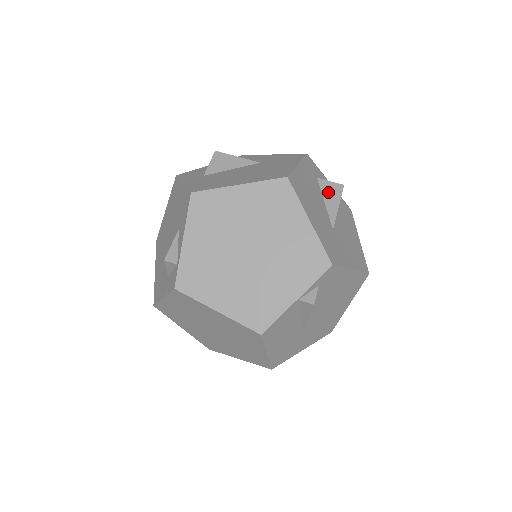
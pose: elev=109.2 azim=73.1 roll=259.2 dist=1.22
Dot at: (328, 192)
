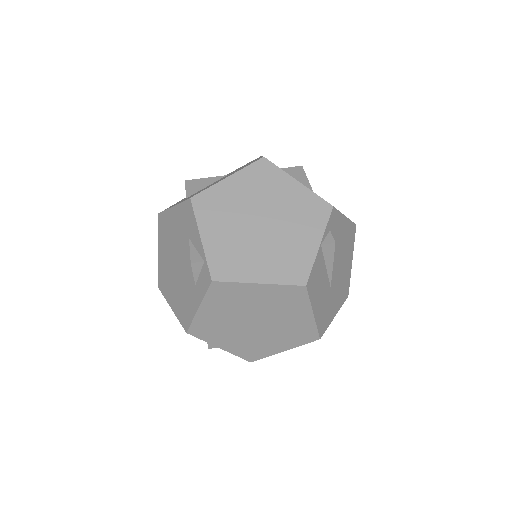
Dot at: (293, 174)
